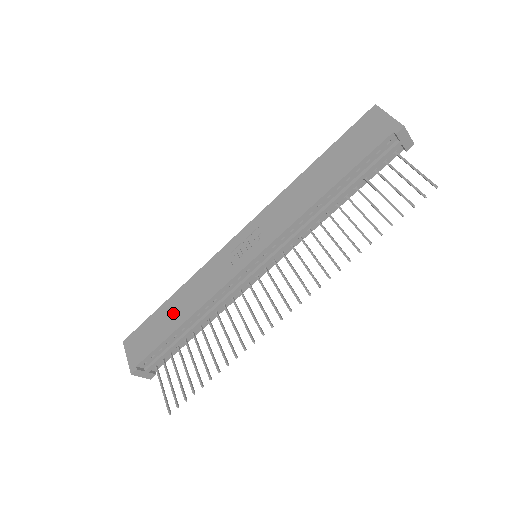
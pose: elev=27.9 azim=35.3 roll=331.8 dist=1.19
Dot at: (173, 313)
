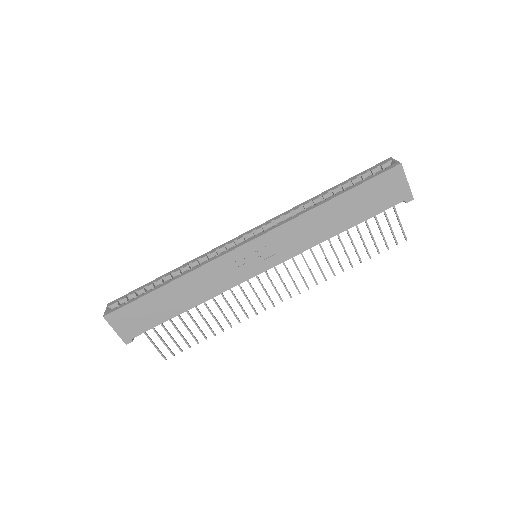
Dot at: (172, 301)
